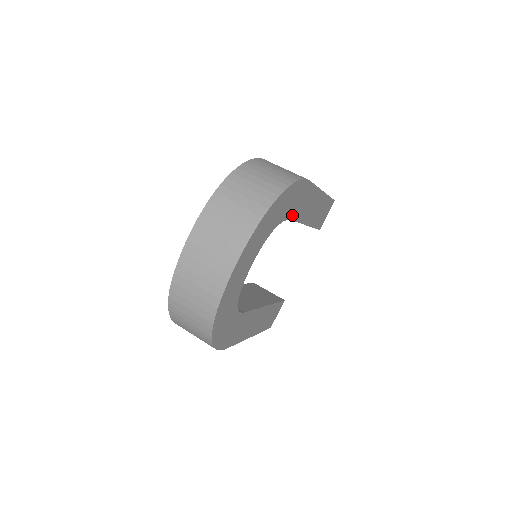
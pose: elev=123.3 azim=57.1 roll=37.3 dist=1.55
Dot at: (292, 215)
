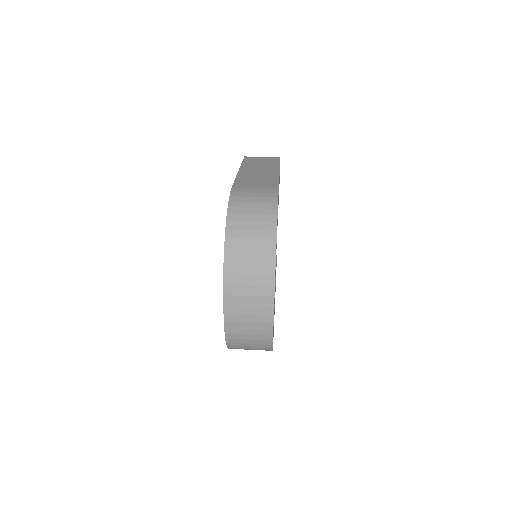
Dot at: occluded
